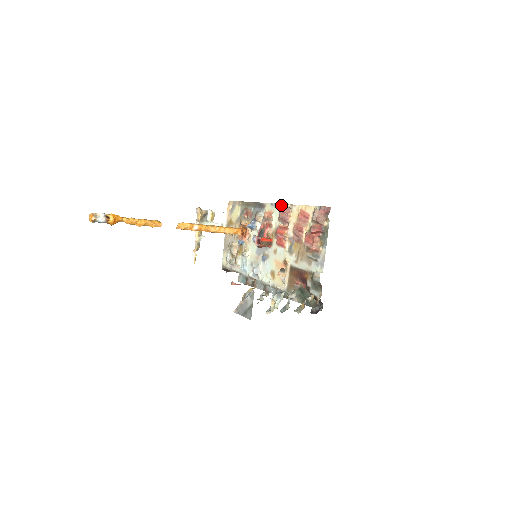
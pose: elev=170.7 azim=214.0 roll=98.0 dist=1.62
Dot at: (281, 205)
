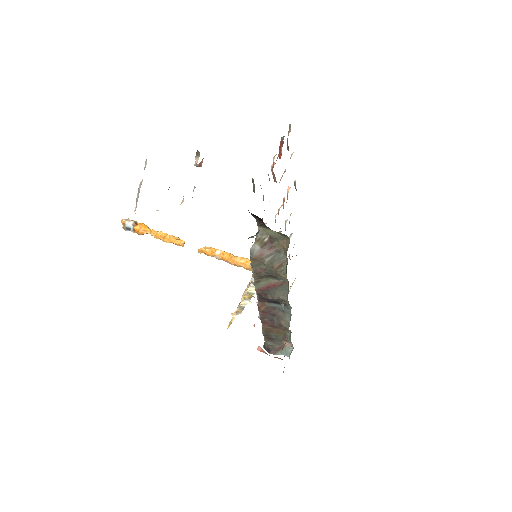
Dot at: occluded
